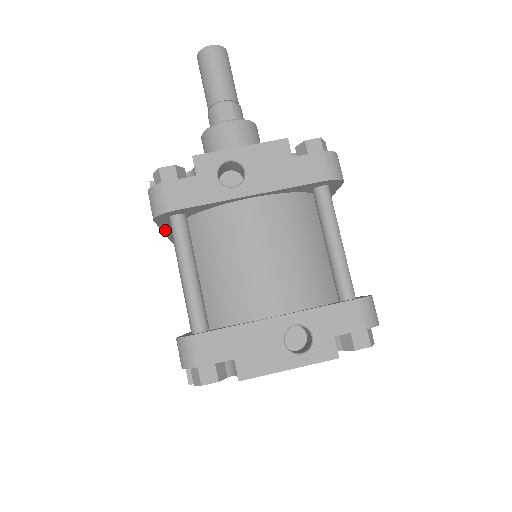
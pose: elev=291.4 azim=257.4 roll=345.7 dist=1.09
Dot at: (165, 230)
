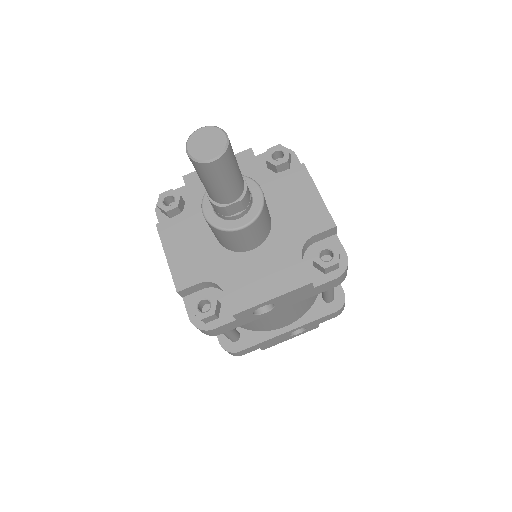
Dot at: occluded
